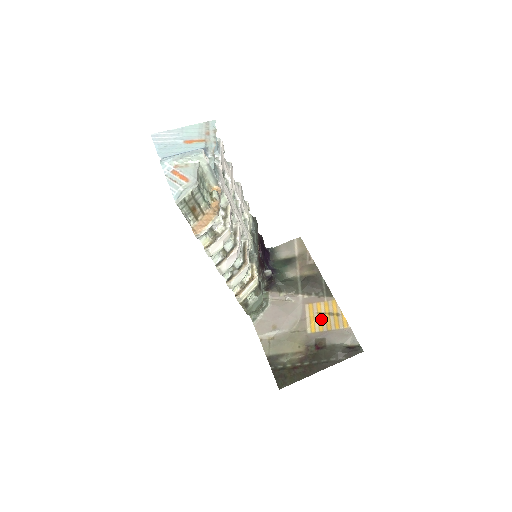
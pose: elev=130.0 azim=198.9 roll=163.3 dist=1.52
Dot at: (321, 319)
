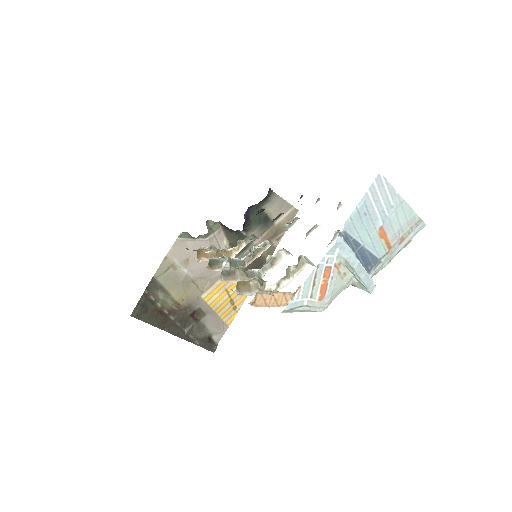
Dot at: (222, 298)
